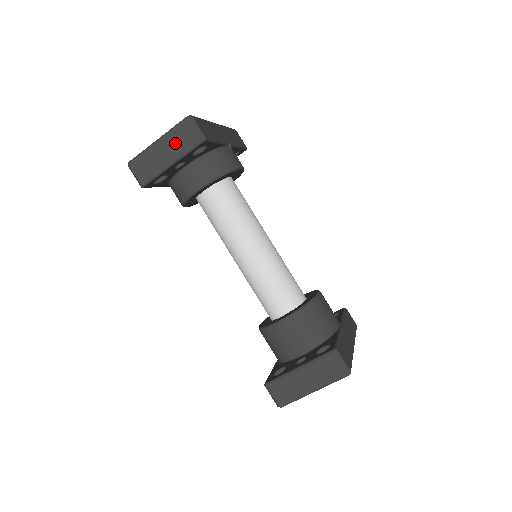
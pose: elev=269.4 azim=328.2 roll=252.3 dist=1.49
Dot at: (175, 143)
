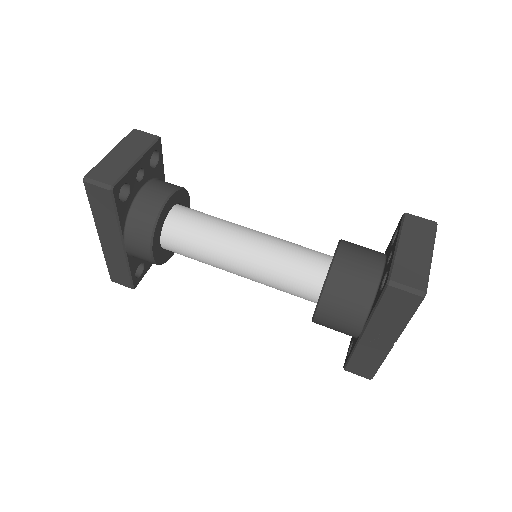
Dot at: (131, 146)
